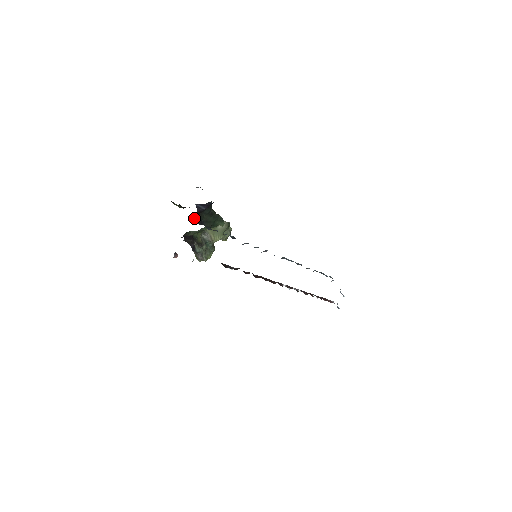
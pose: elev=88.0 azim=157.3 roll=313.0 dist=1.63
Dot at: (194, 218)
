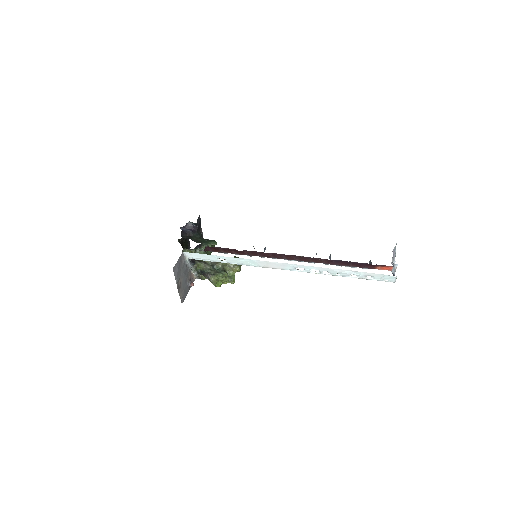
Dot at: (182, 237)
